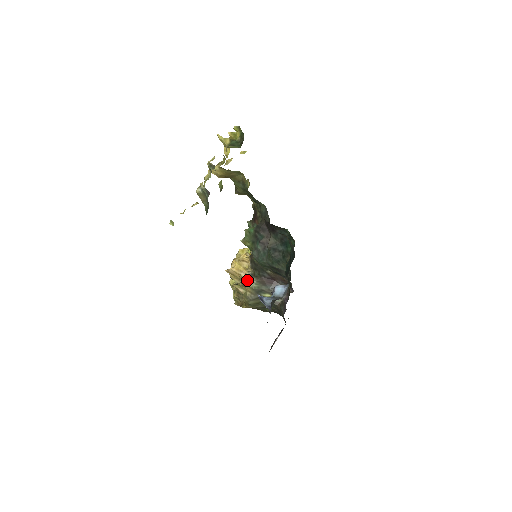
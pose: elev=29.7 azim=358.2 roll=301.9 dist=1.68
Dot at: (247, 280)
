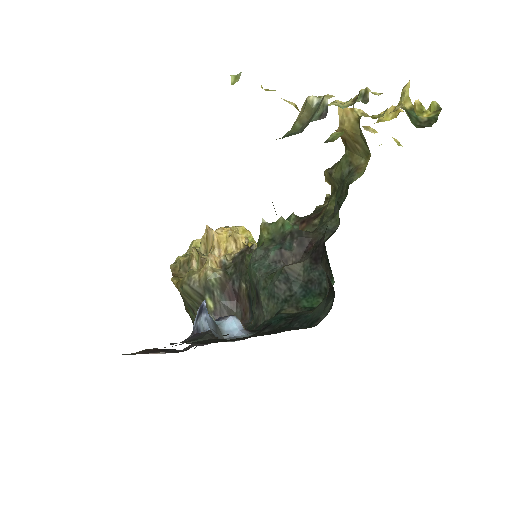
Dot at: (213, 263)
